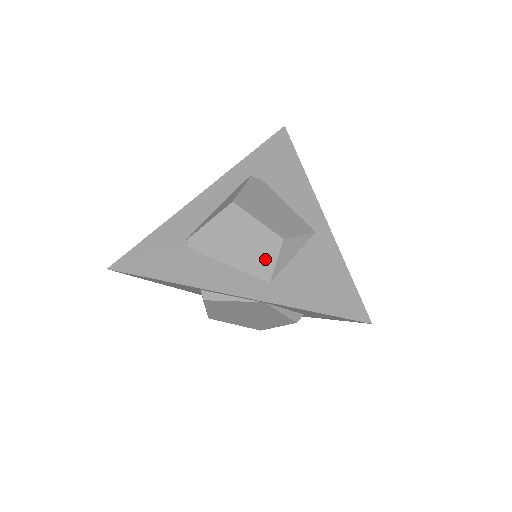
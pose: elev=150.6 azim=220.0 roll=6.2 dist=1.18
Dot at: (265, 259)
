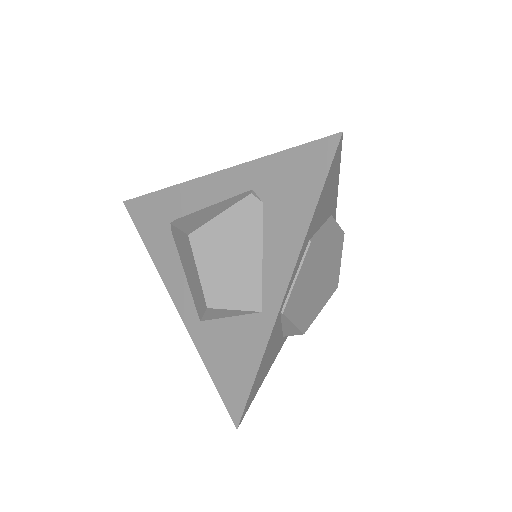
Dot at: (199, 303)
